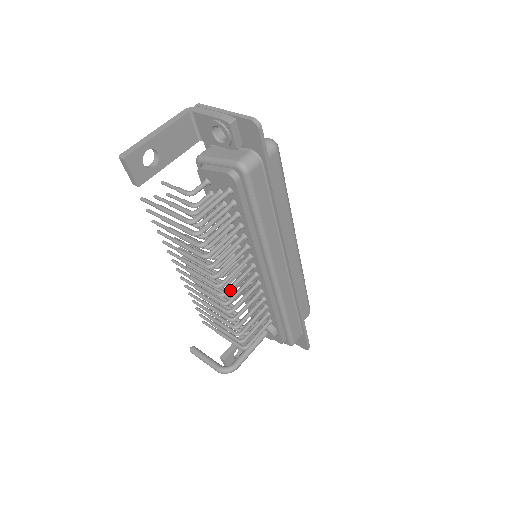
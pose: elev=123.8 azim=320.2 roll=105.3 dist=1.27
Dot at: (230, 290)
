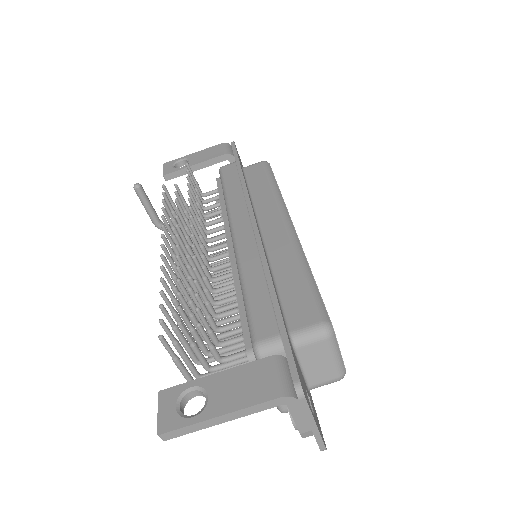
Dot at: occluded
